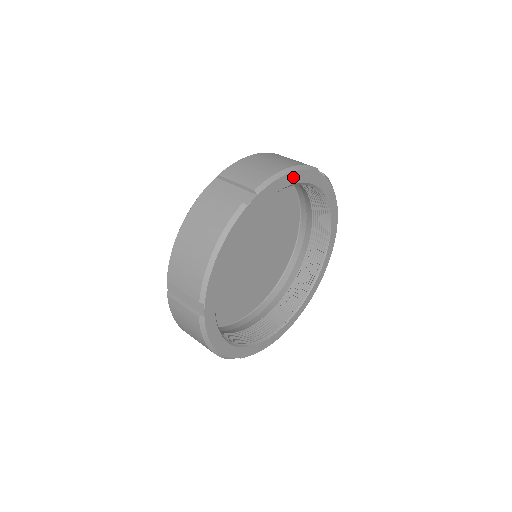
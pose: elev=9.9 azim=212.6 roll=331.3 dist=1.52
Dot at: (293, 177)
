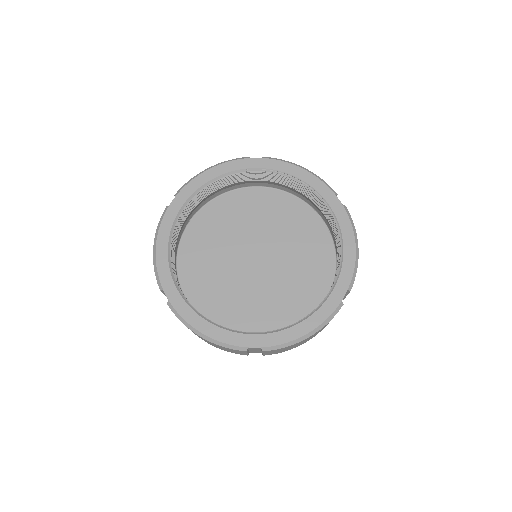
Dot at: (213, 172)
